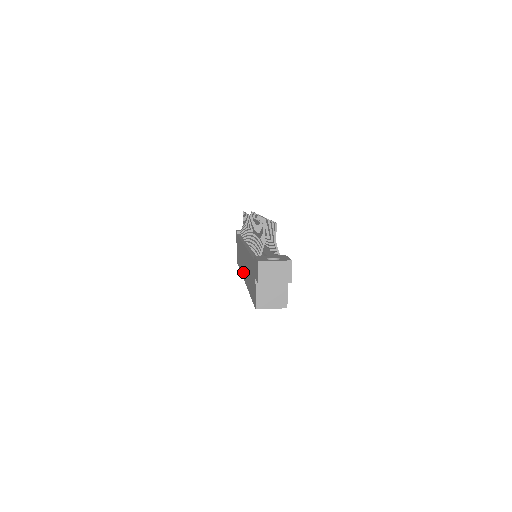
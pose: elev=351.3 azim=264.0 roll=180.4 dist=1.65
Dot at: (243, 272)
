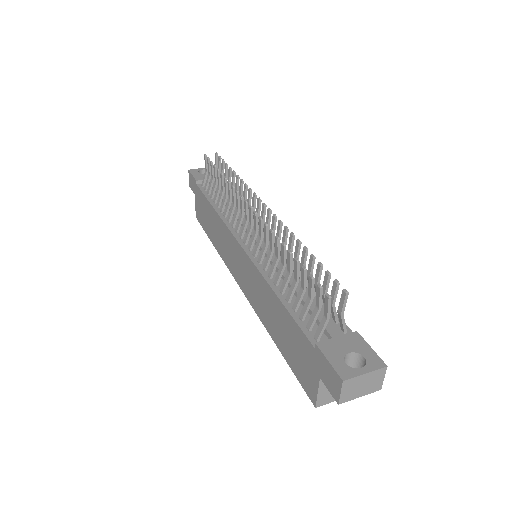
Dot at: (236, 275)
